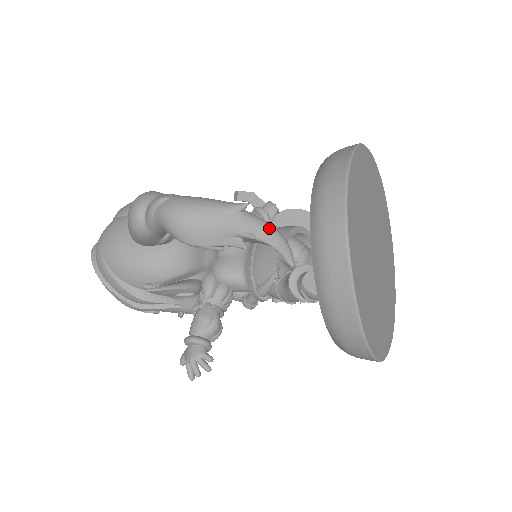
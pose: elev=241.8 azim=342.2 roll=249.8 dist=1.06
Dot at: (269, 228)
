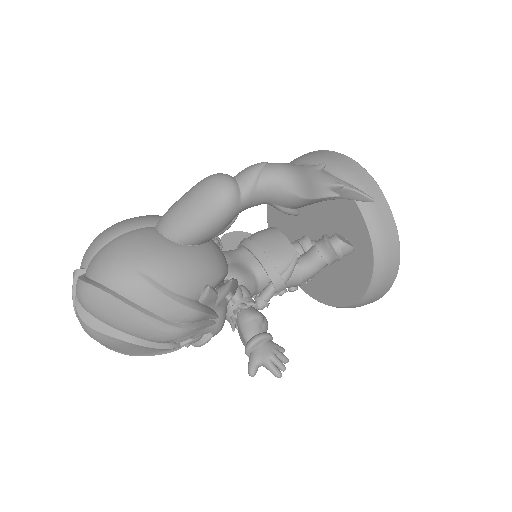
Dot at: occluded
